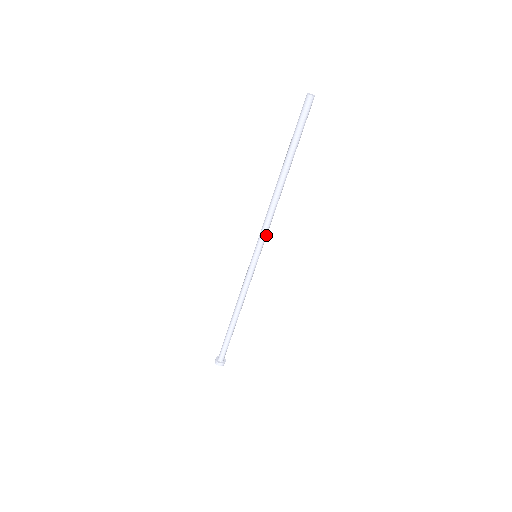
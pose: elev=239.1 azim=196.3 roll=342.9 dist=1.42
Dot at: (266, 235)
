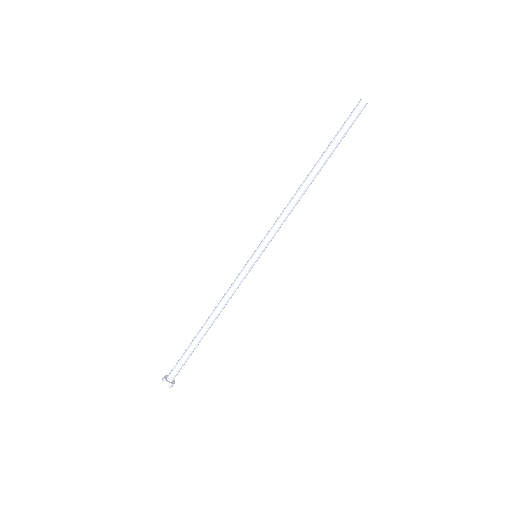
Dot at: (275, 234)
